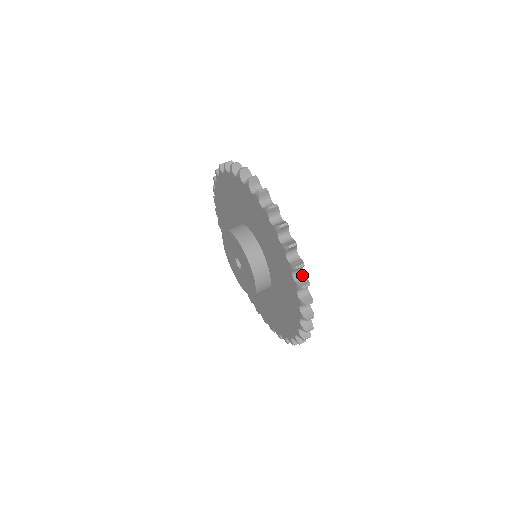
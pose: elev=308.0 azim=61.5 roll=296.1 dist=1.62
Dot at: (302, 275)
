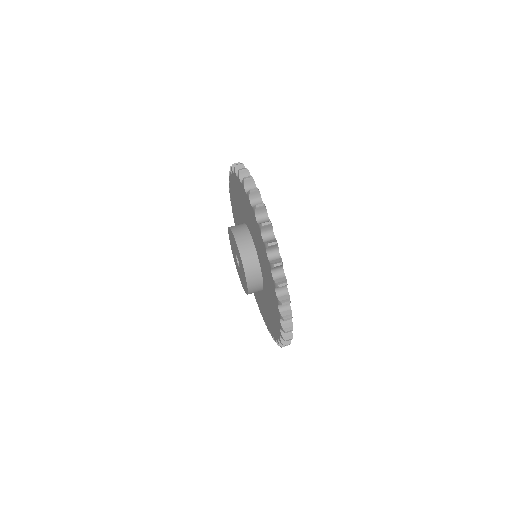
Dot at: occluded
